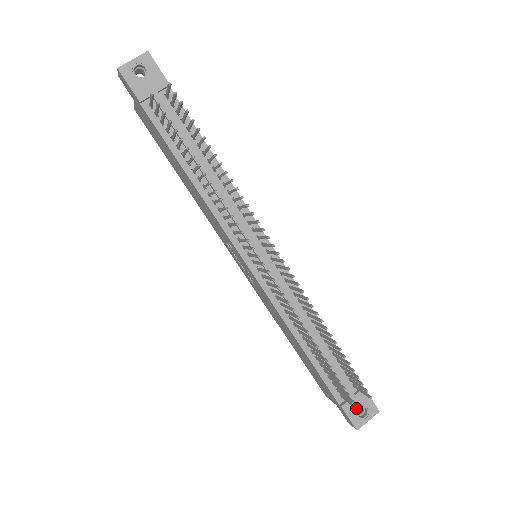
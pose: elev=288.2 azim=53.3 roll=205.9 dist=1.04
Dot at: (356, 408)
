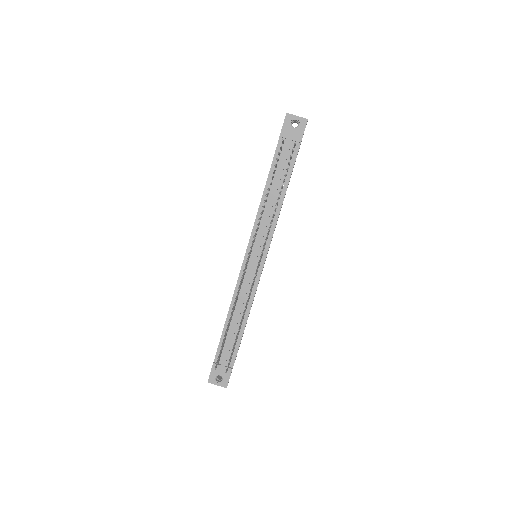
Dot at: (215, 368)
